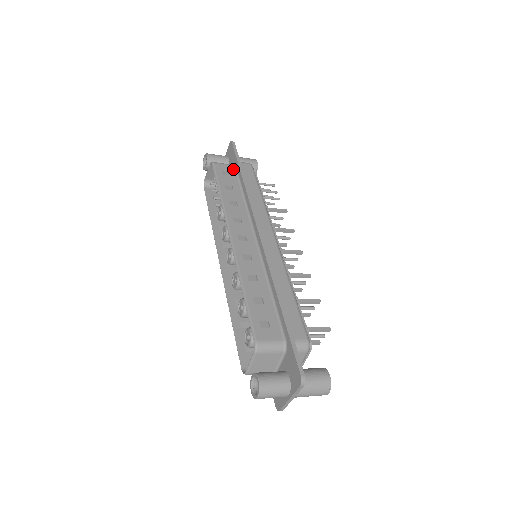
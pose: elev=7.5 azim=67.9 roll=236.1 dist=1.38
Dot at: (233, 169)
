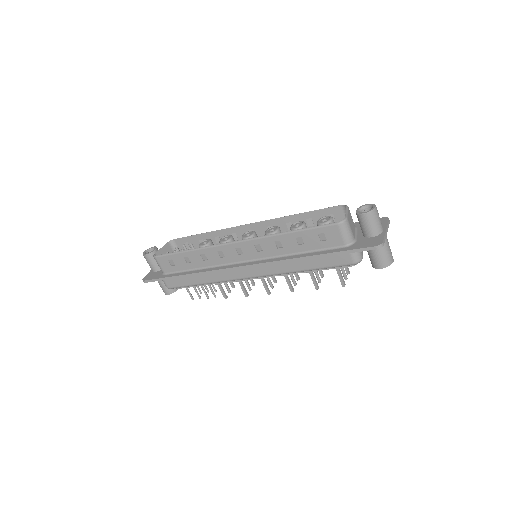
Dot at: occluded
